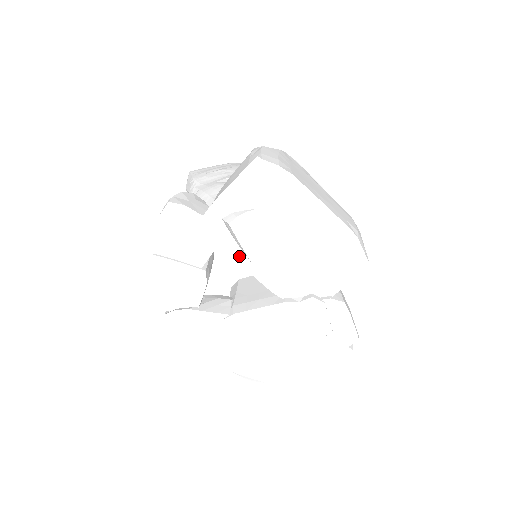
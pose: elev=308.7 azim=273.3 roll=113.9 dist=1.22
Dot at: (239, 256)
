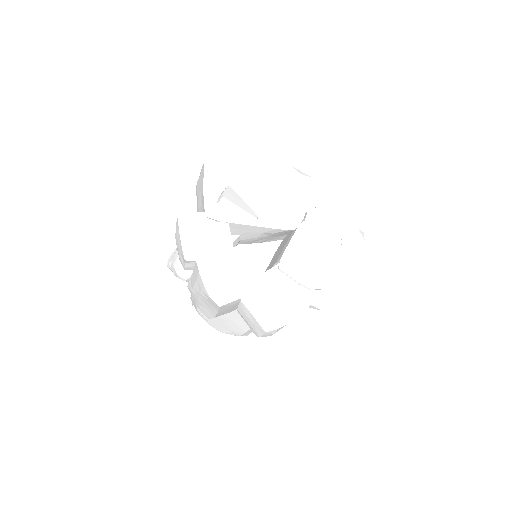
Dot at: (246, 221)
